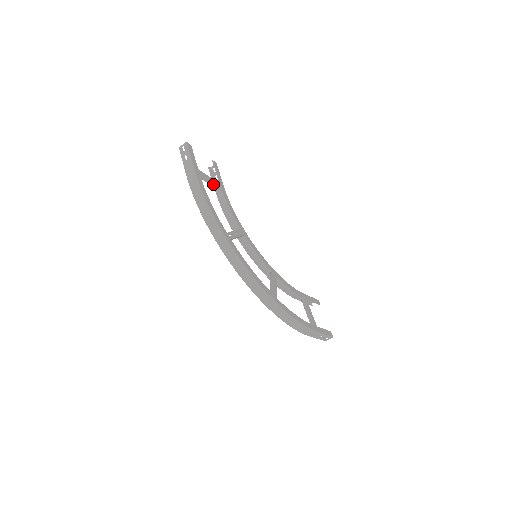
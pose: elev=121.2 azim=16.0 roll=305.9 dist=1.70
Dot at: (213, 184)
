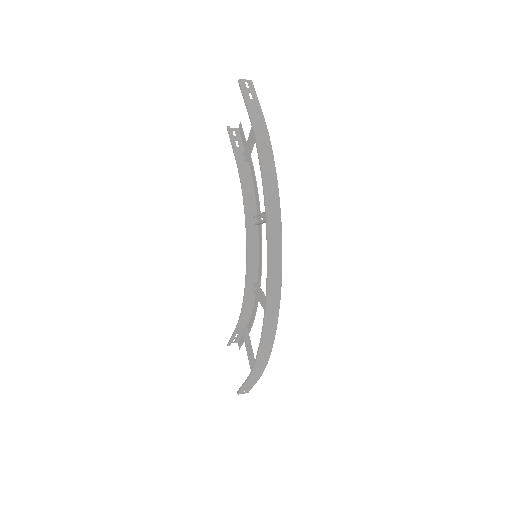
Dot at: (252, 146)
